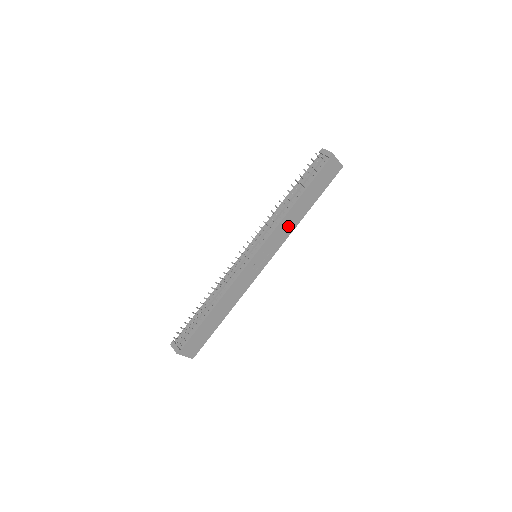
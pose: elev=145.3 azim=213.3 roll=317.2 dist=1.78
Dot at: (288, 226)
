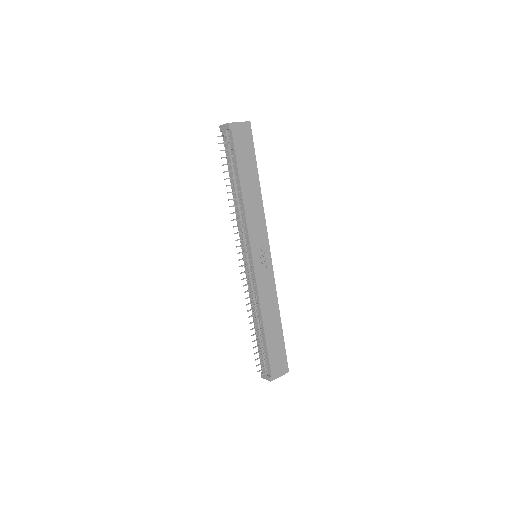
Dot at: (255, 211)
